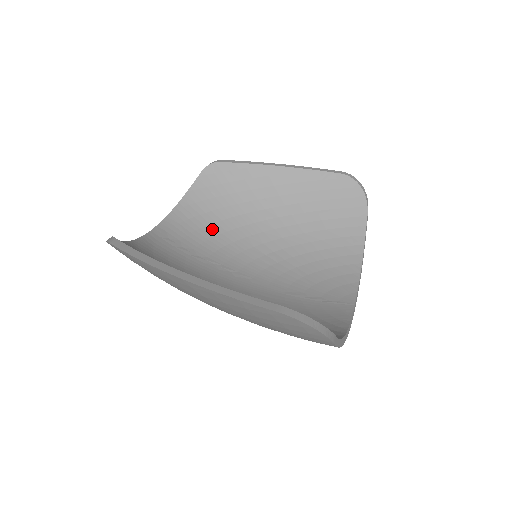
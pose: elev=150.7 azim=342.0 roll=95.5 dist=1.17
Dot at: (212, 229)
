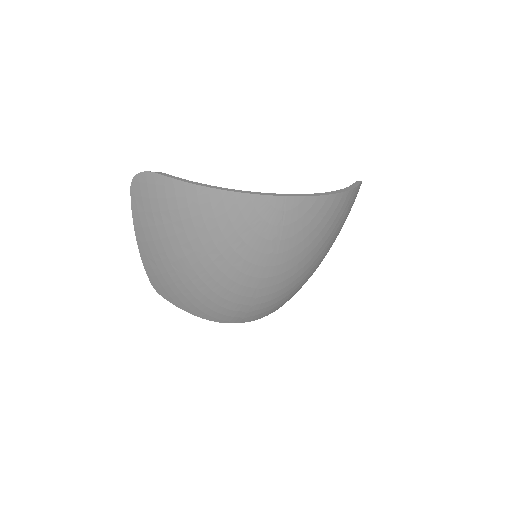
Dot at: occluded
